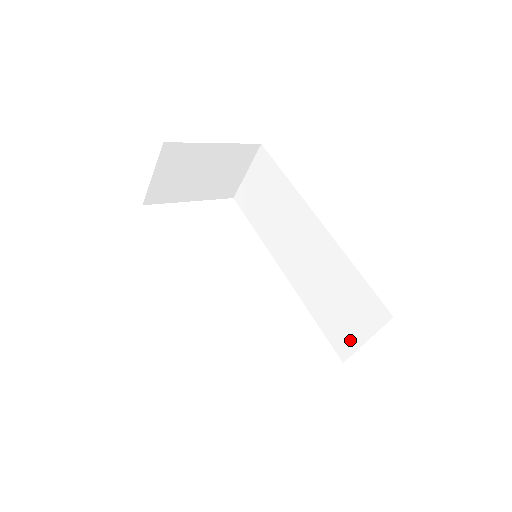
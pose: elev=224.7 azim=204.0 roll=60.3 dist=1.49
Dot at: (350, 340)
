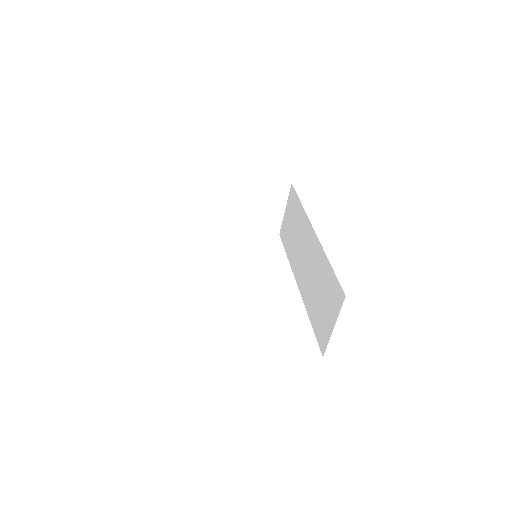
Dot at: (326, 332)
